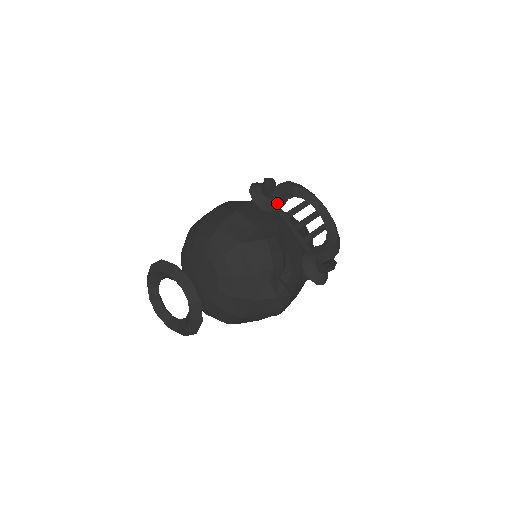
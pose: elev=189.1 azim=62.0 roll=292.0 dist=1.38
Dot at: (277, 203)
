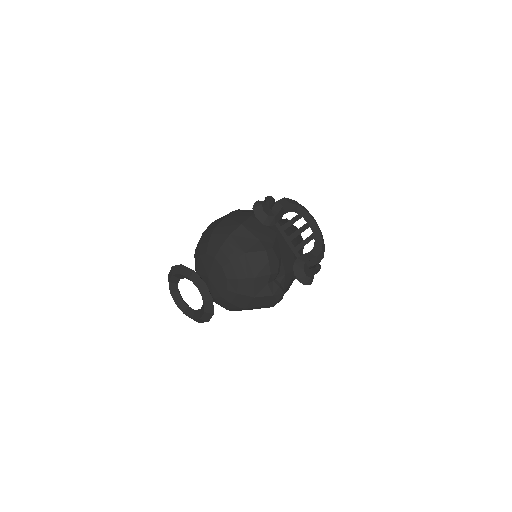
Dot at: (275, 218)
